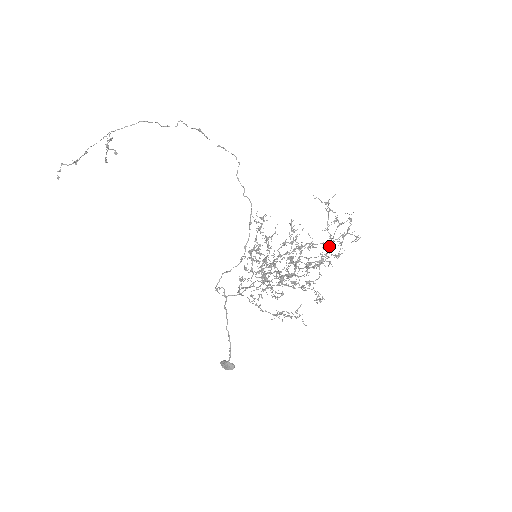
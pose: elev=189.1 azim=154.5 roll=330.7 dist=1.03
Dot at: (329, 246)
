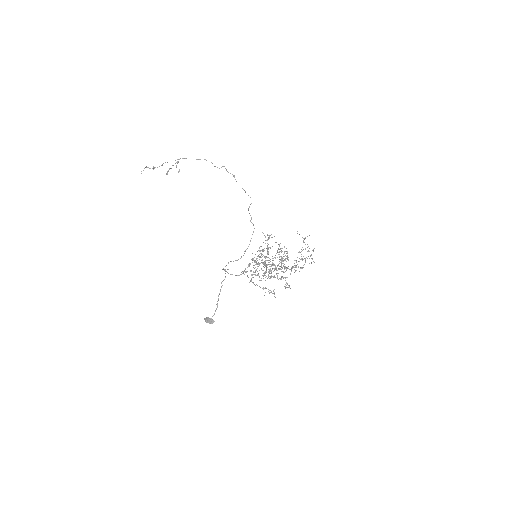
Dot at: occluded
